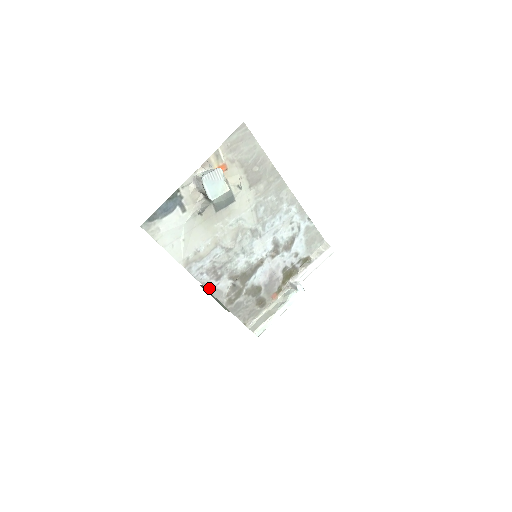
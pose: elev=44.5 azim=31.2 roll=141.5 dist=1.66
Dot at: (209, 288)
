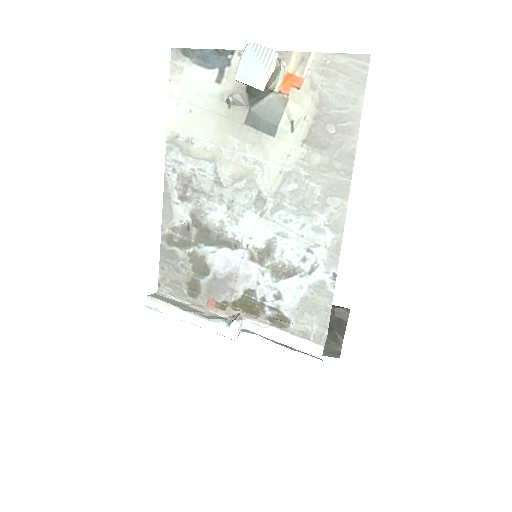
Dot at: (167, 195)
